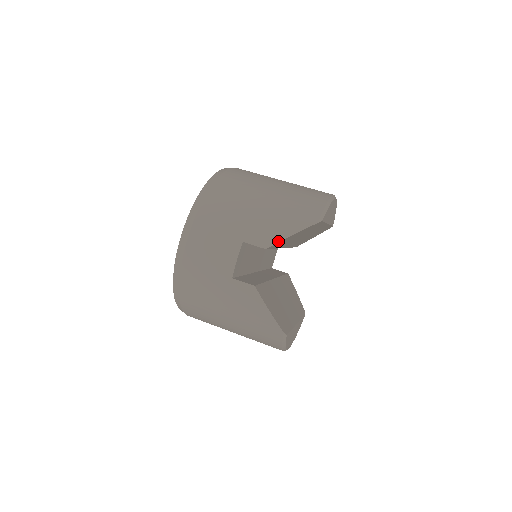
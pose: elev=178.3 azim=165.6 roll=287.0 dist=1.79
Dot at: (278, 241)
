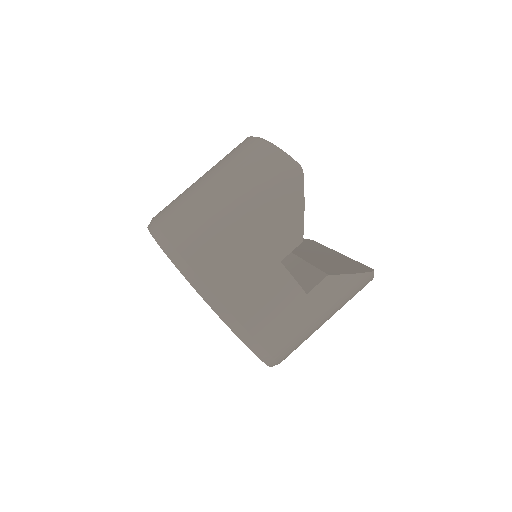
Dot at: (302, 224)
